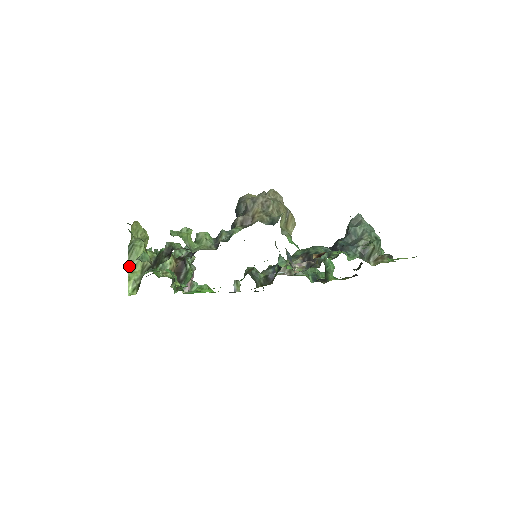
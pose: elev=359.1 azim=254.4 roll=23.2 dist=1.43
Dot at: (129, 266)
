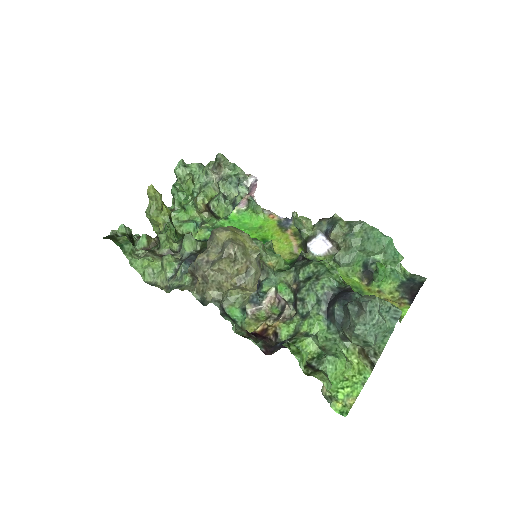
Dot at: (150, 222)
